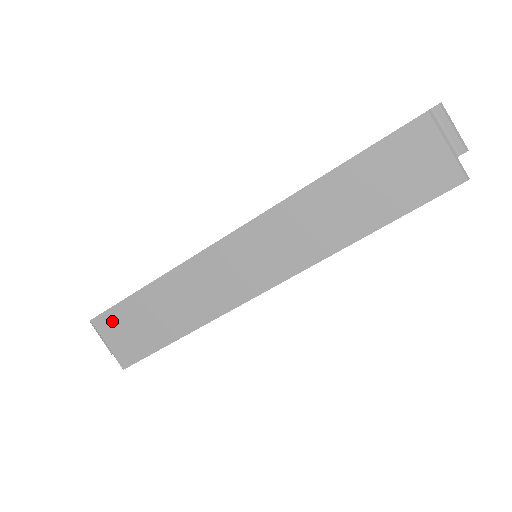
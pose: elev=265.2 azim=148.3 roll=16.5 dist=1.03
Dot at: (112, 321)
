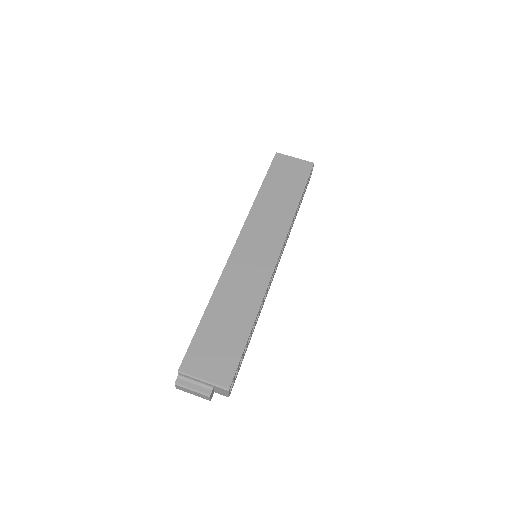
Dot at: (196, 357)
